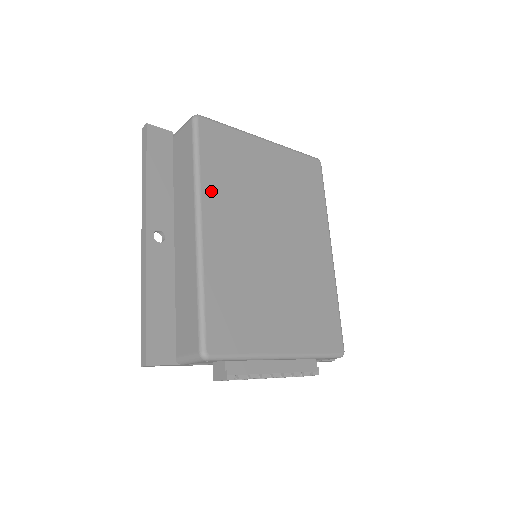
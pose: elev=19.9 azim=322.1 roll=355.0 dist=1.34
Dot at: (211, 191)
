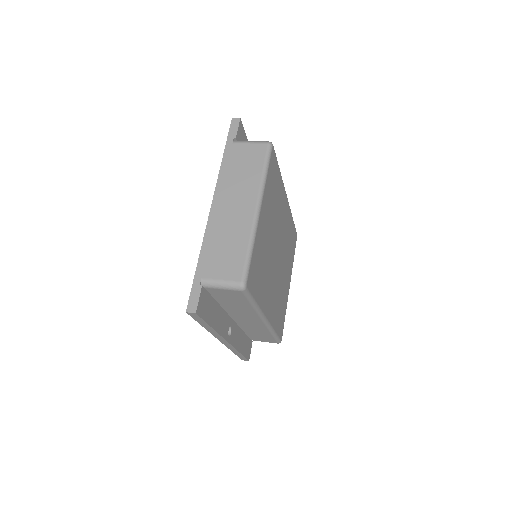
Dot at: (263, 301)
